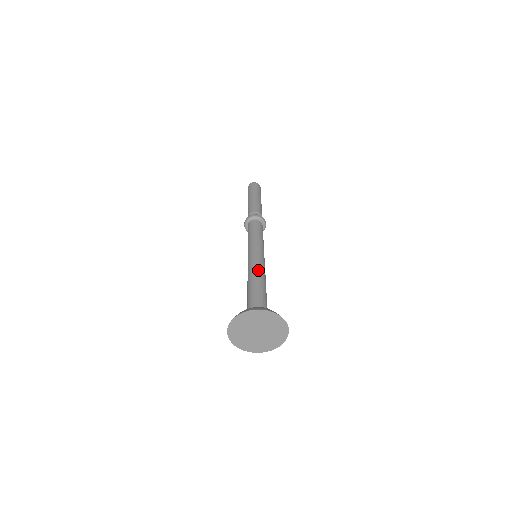
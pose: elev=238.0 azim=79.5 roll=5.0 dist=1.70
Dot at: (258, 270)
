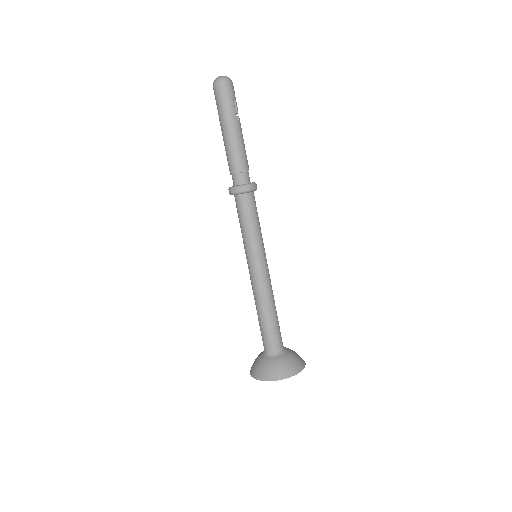
Dot at: (260, 296)
